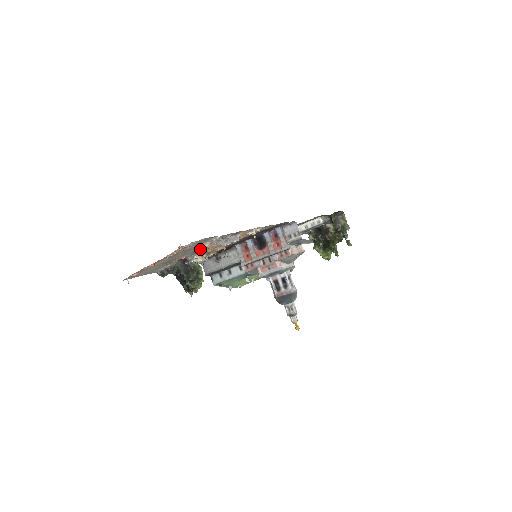
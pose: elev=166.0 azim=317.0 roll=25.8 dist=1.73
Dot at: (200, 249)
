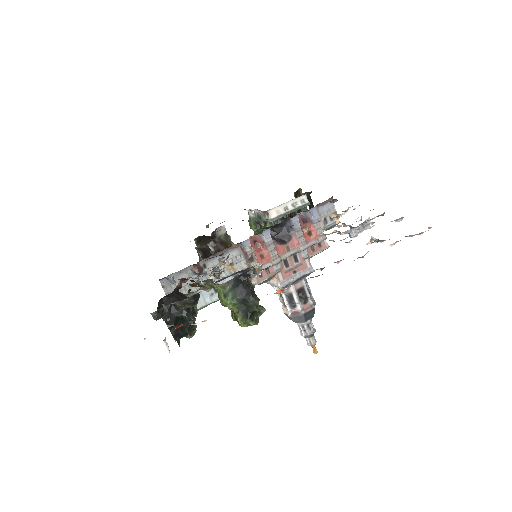
Dot at: occluded
